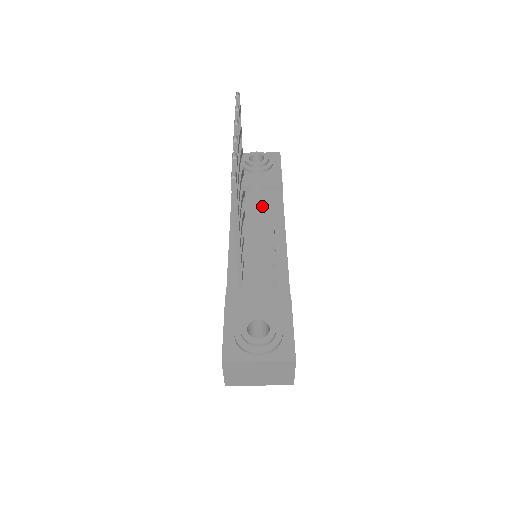
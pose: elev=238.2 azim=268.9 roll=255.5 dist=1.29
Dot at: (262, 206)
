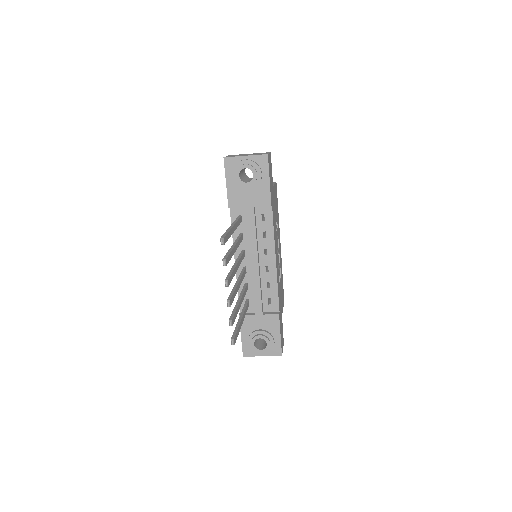
Dot at: (256, 225)
